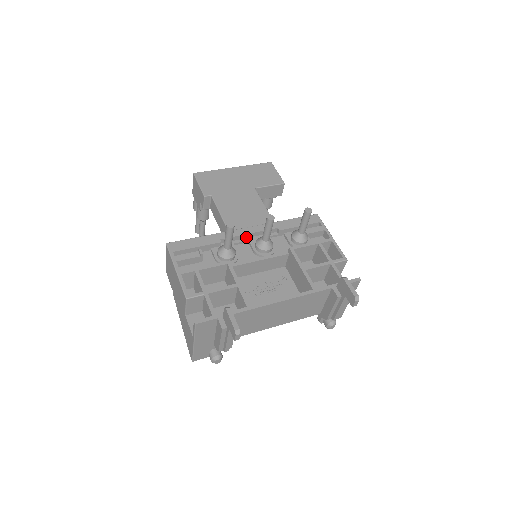
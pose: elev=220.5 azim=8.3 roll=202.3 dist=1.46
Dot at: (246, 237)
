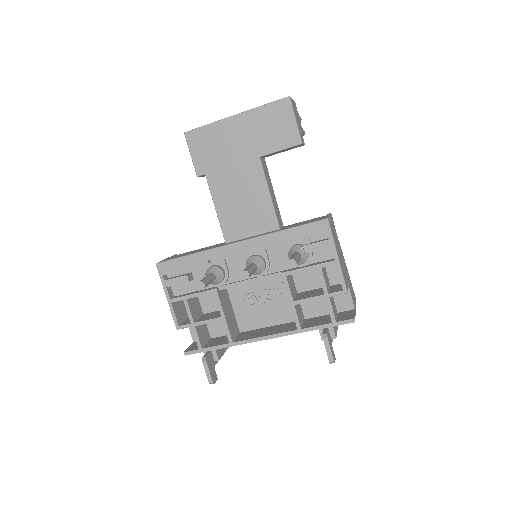
Dot at: (238, 251)
